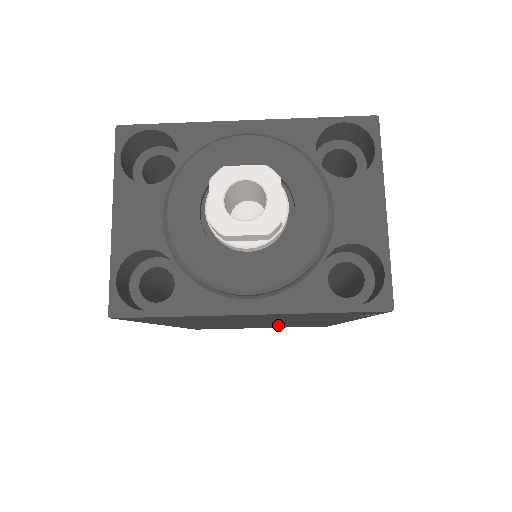
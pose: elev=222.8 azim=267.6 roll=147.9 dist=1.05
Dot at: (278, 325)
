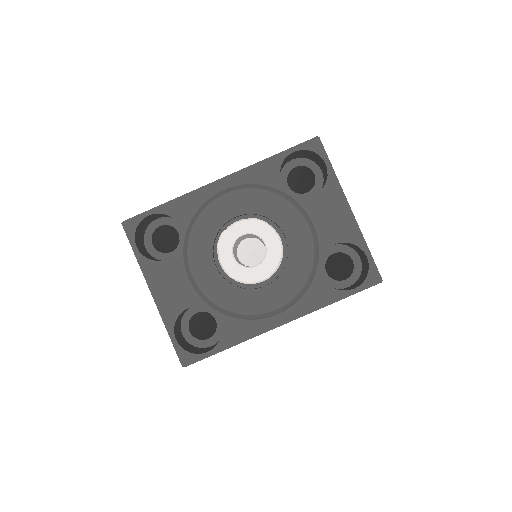
Dot at: occluded
